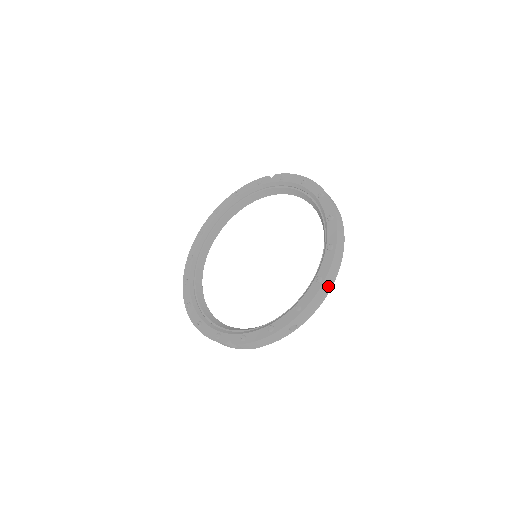
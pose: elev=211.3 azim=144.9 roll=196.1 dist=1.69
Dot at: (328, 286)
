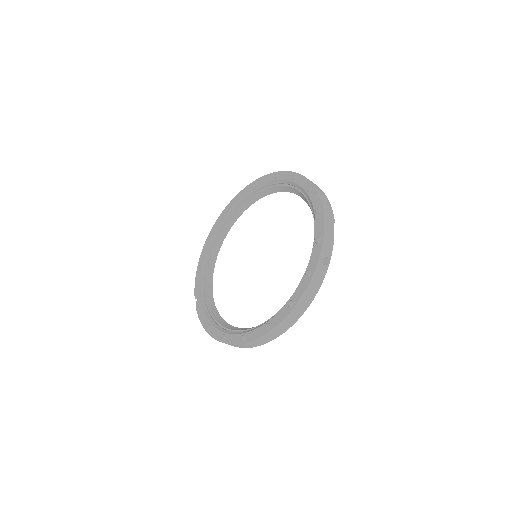
Dot at: (250, 345)
